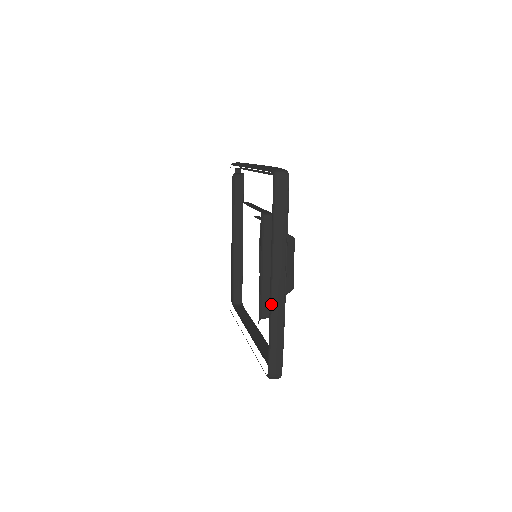
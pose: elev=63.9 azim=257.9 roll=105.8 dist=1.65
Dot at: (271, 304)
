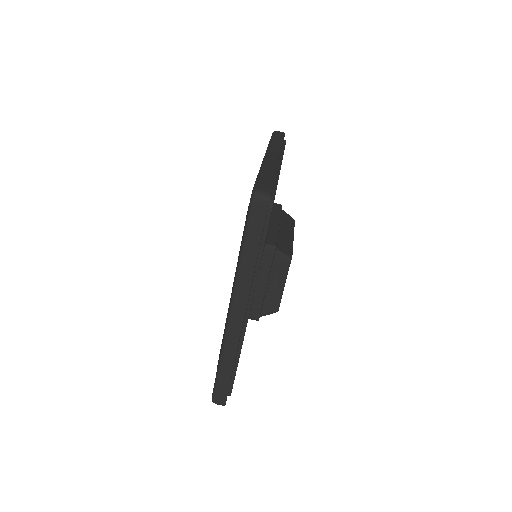
Dot at: (225, 334)
